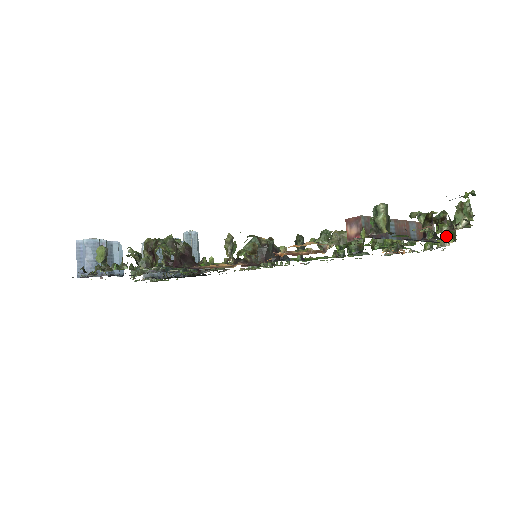
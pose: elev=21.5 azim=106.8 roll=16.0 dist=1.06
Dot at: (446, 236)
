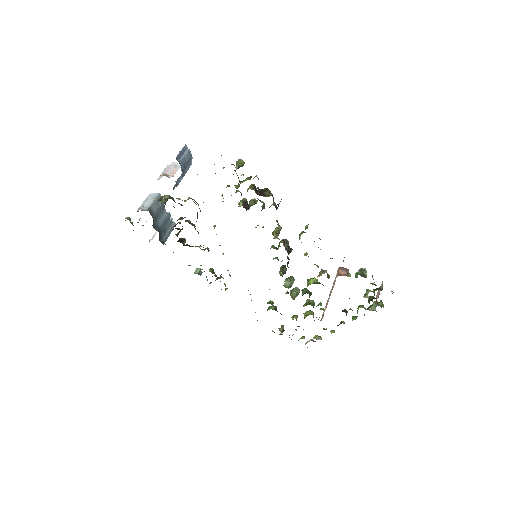
Dot at: (344, 322)
